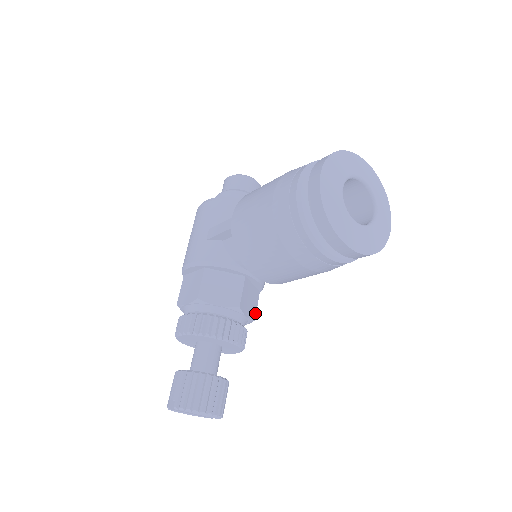
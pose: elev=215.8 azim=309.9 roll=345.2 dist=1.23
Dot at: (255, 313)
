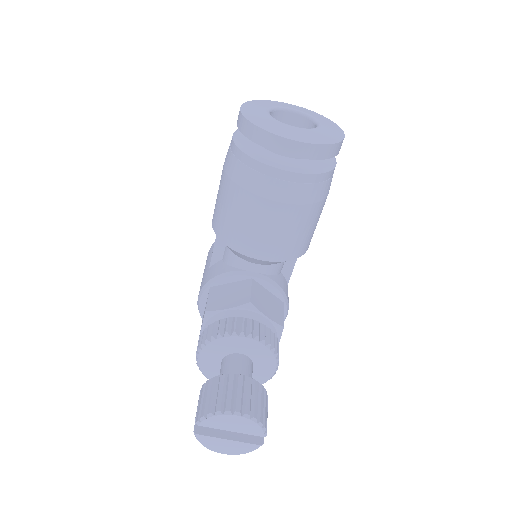
Dot at: (282, 320)
